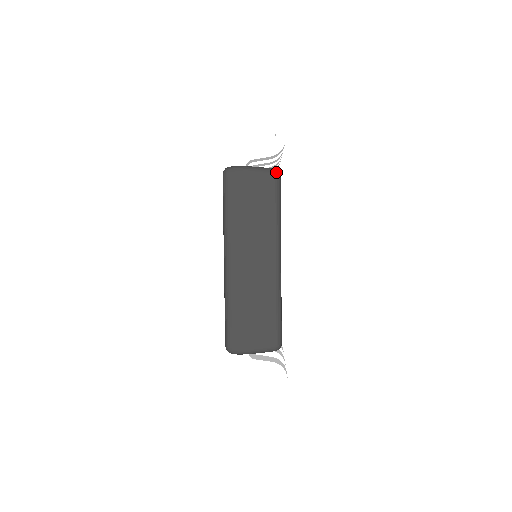
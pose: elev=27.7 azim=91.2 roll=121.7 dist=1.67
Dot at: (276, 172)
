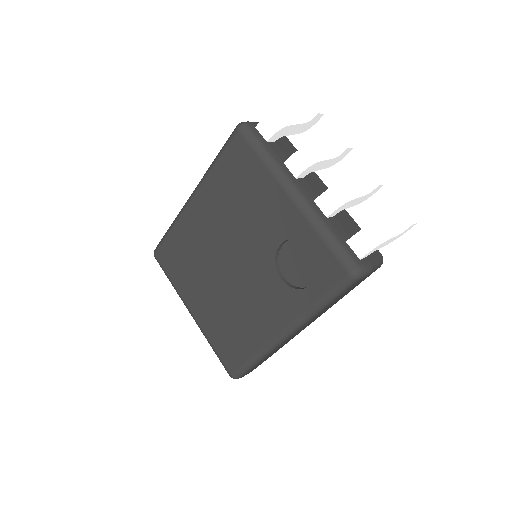
Dot at: occluded
